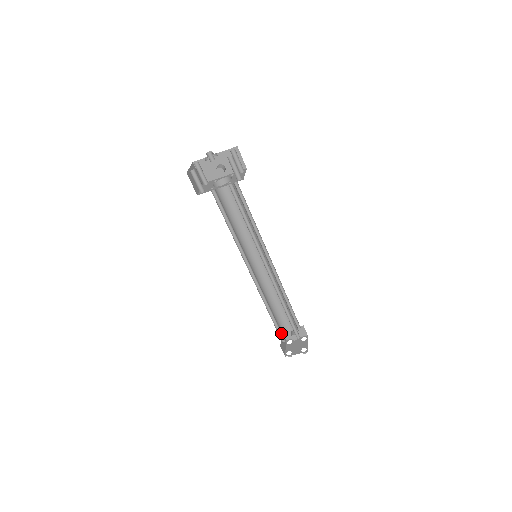
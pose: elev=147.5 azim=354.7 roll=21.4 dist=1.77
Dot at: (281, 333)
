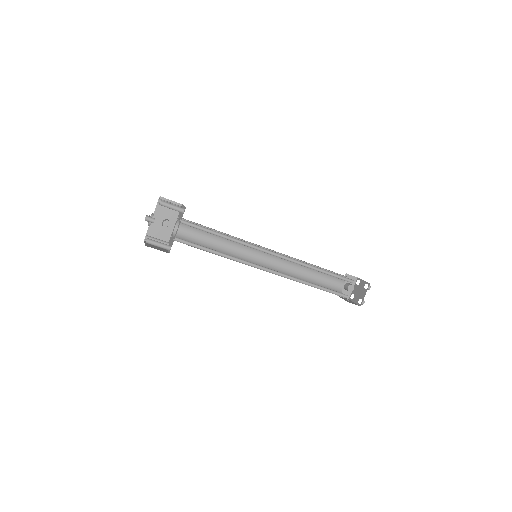
Dot at: (337, 293)
